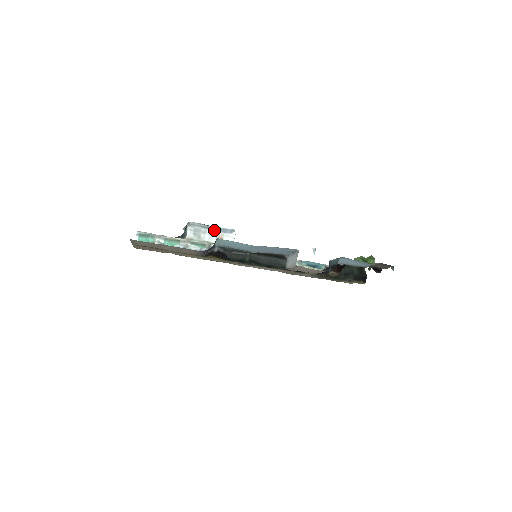
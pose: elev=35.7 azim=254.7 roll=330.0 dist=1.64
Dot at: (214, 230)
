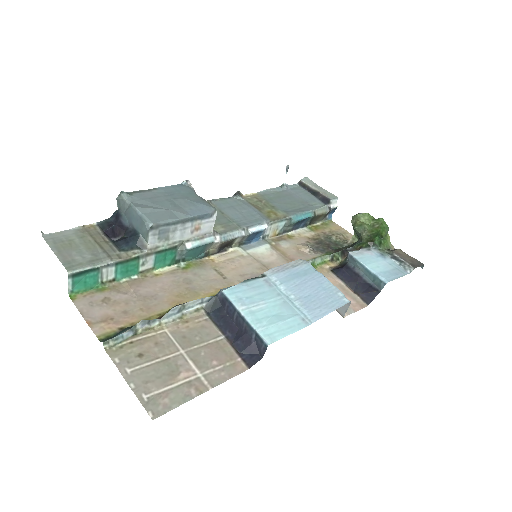
Dot at: (188, 222)
